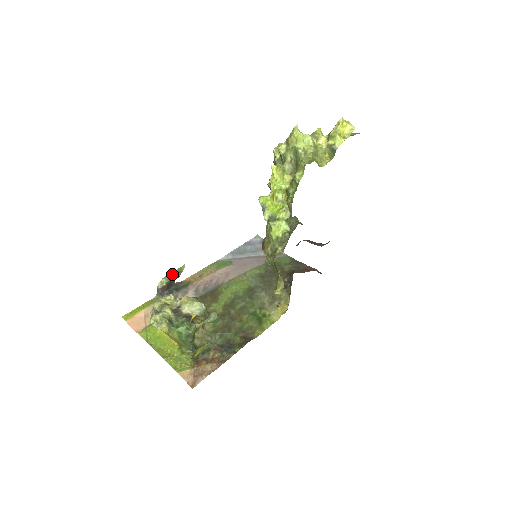
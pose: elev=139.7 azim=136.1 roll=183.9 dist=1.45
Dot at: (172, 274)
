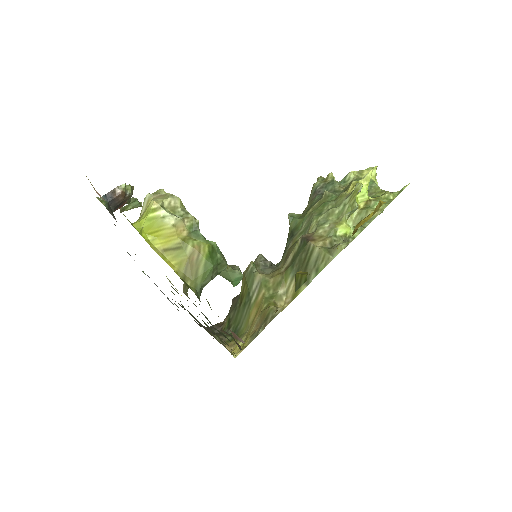
Dot at: occluded
